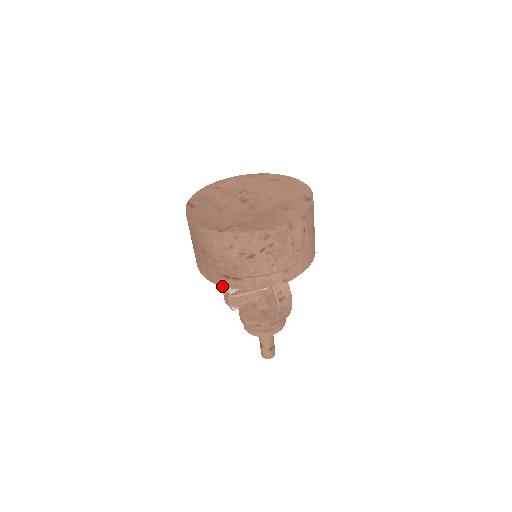
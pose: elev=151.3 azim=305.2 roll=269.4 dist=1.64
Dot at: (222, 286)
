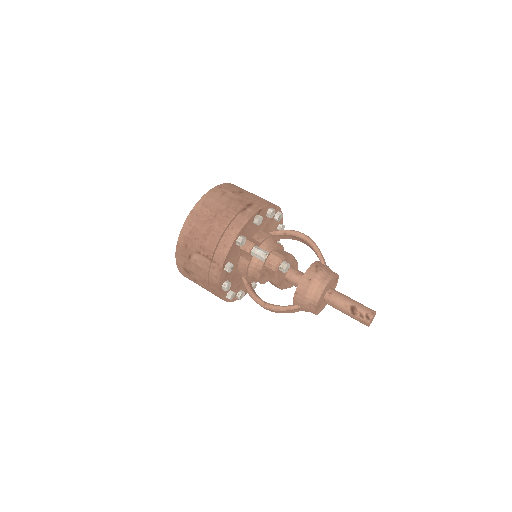
Dot at: (250, 218)
